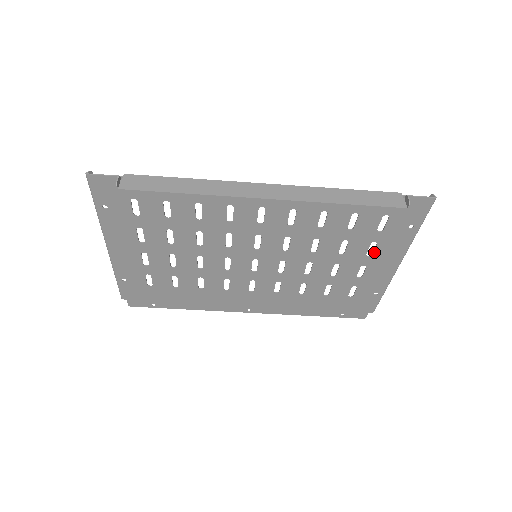
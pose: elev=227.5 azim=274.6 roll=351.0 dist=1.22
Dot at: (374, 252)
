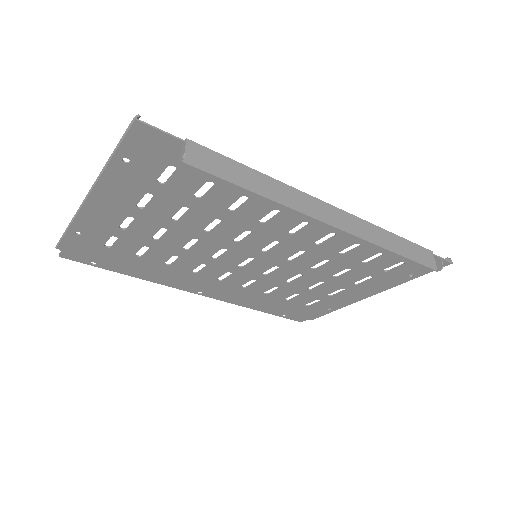
Dot at: (363, 283)
